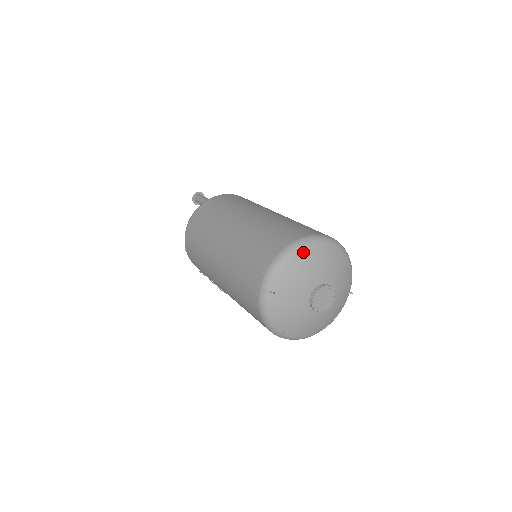
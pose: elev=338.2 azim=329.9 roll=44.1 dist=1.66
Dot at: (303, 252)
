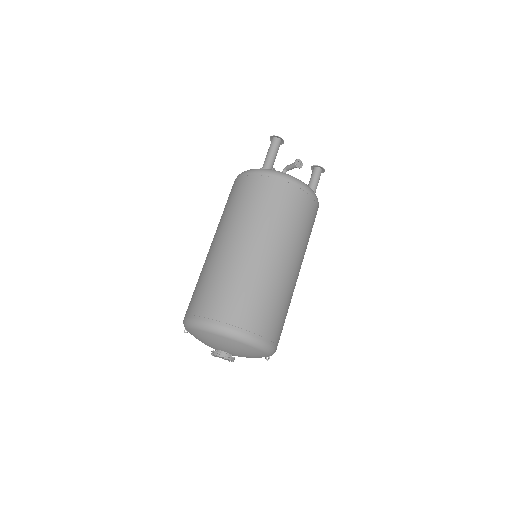
Dot at: (206, 333)
